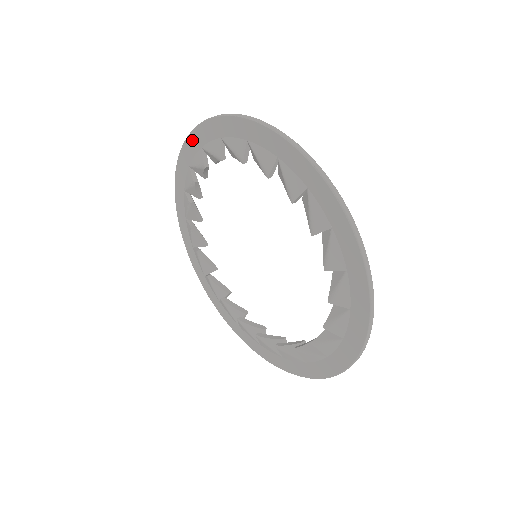
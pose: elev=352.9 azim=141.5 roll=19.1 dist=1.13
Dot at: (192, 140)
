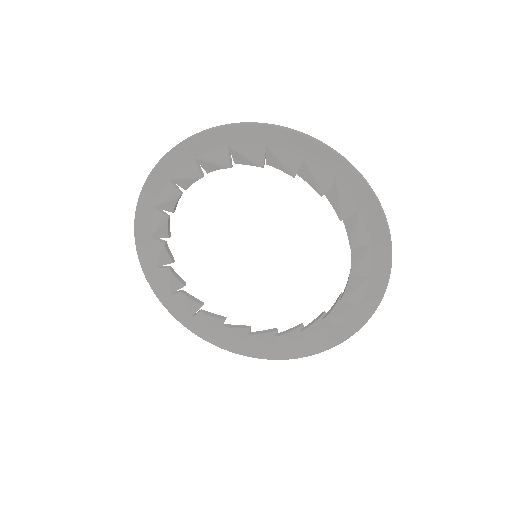
Dot at: (155, 177)
